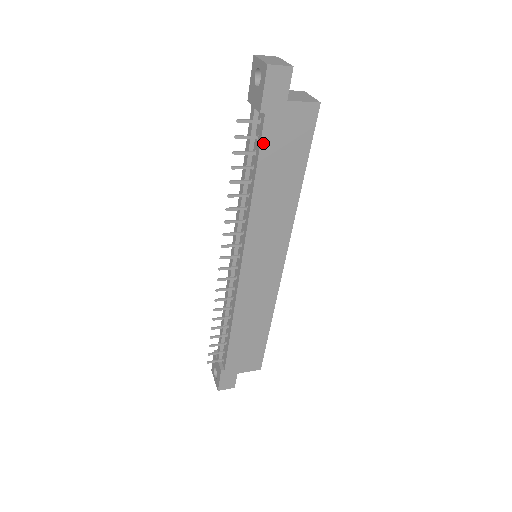
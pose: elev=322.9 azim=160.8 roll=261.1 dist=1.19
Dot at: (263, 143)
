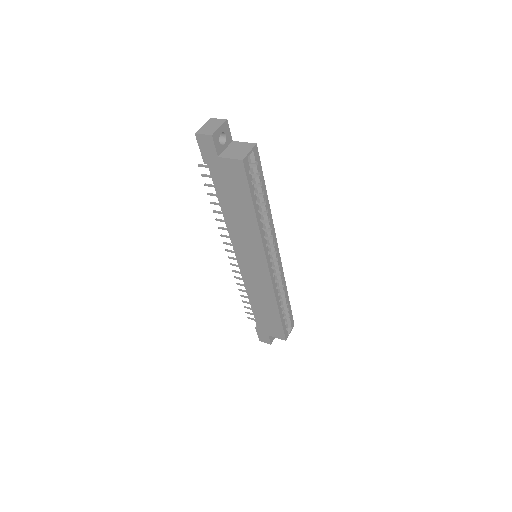
Dot at: (215, 182)
